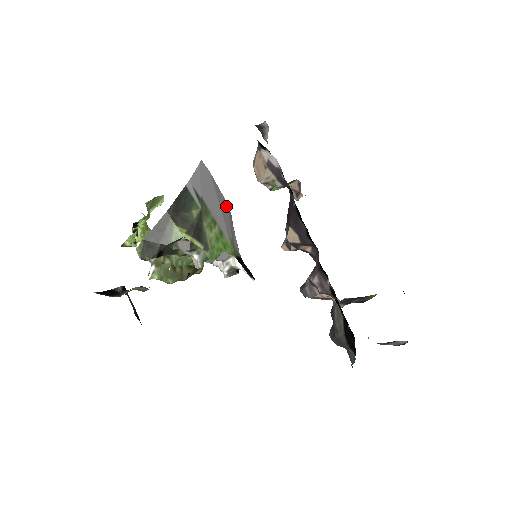
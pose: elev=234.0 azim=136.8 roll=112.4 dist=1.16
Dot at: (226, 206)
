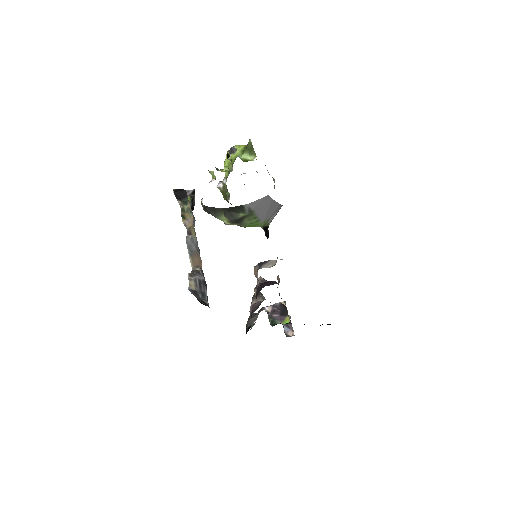
Dot at: (277, 206)
